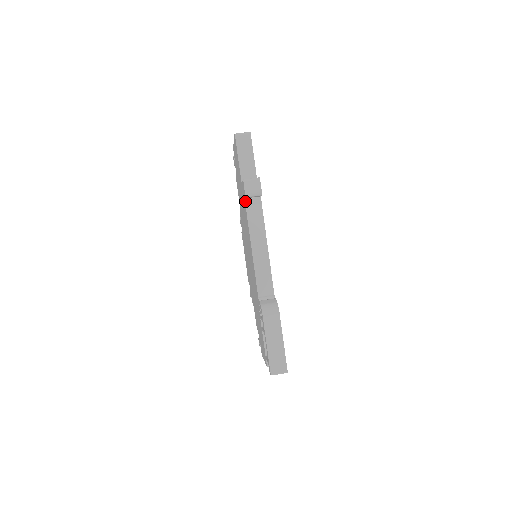
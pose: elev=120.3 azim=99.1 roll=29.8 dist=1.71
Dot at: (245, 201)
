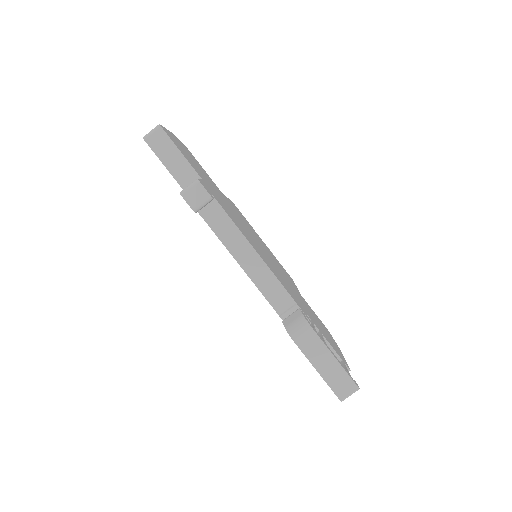
Dot at: (199, 214)
